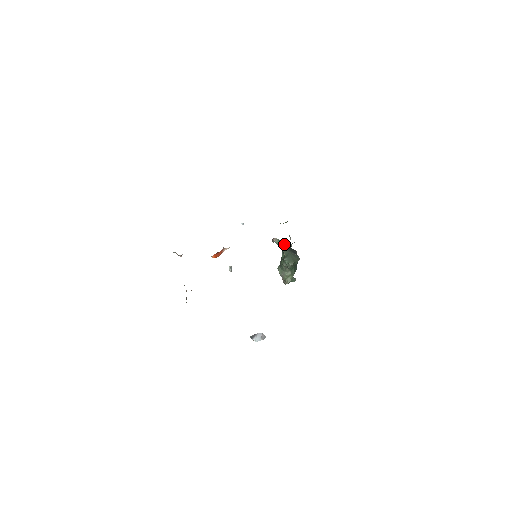
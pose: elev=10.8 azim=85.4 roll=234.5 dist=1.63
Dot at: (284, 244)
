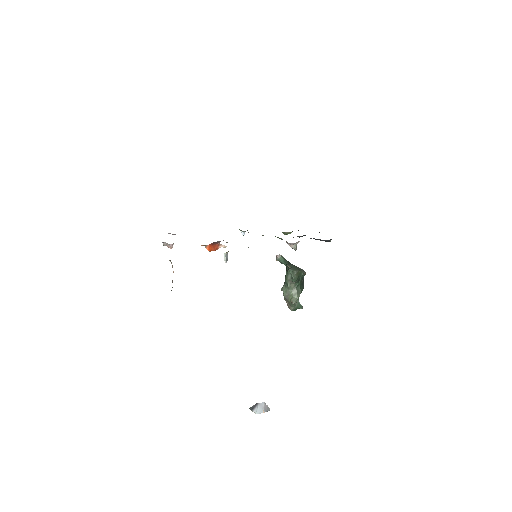
Dot at: occluded
